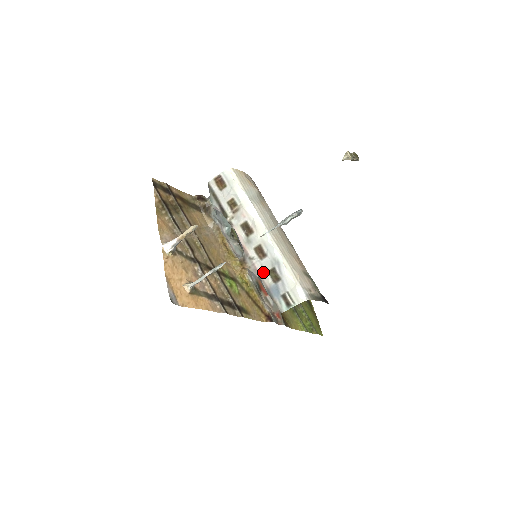
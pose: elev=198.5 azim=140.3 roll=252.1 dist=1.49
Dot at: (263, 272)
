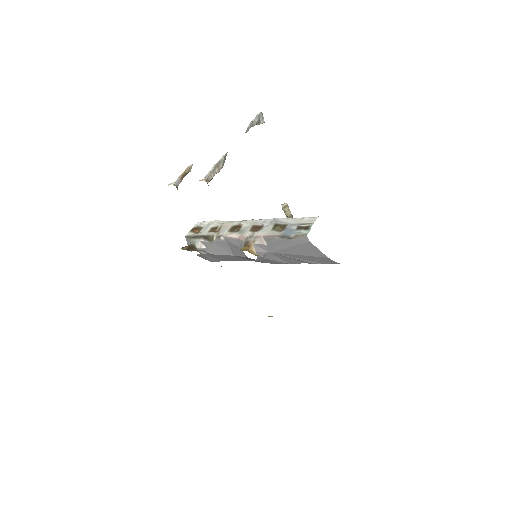
Dot at: (268, 233)
